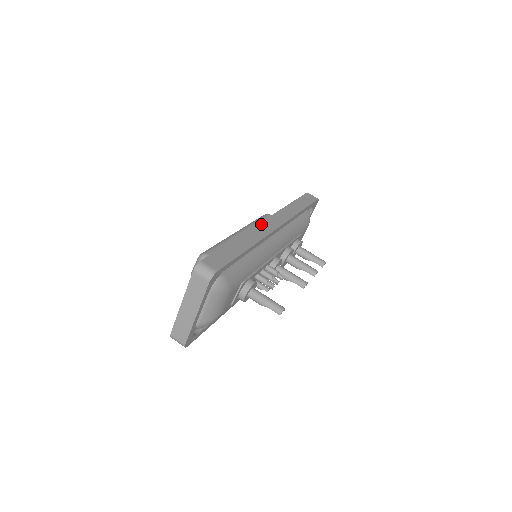
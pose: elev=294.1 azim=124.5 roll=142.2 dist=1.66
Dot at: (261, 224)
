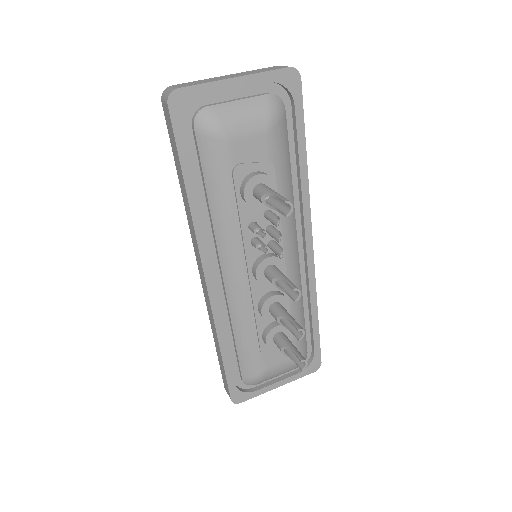
Dot at: occluded
